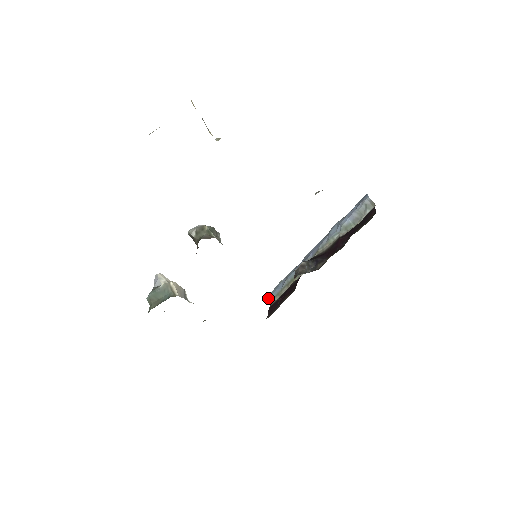
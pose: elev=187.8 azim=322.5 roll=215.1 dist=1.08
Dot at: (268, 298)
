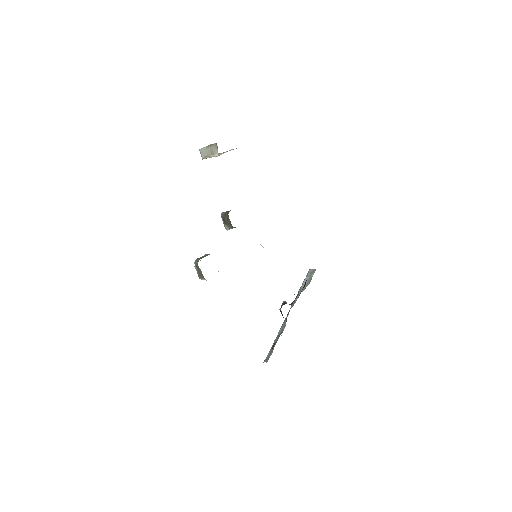
Dot at: occluded
